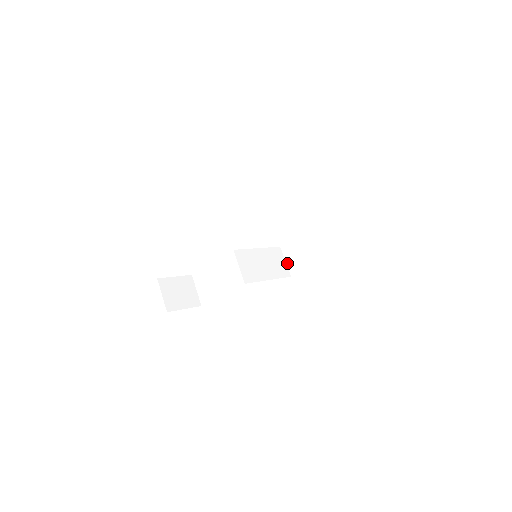
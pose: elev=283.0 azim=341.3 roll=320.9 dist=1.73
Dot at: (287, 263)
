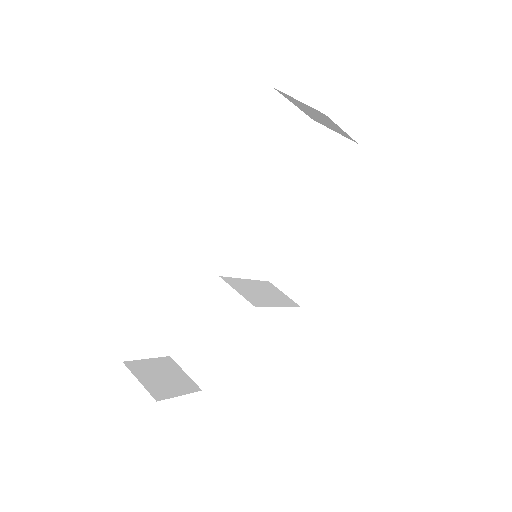
Dot at: (288, 294)
